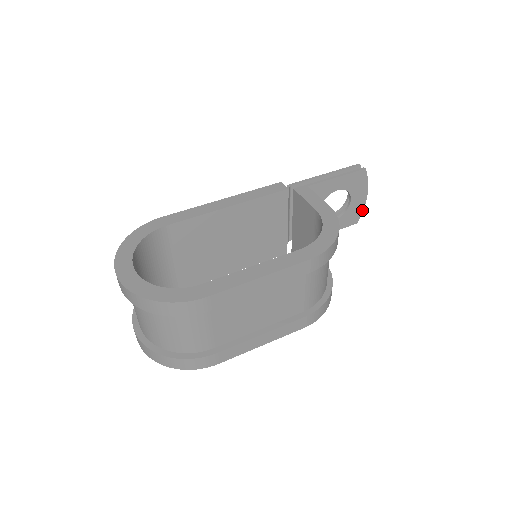
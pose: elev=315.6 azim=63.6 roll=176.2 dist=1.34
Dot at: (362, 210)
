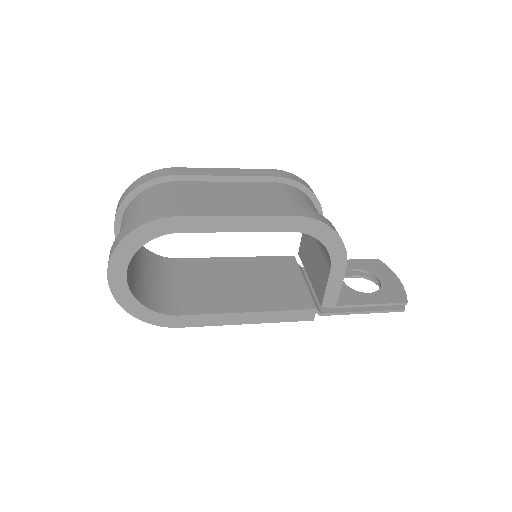
Dot at: (404, 291)
